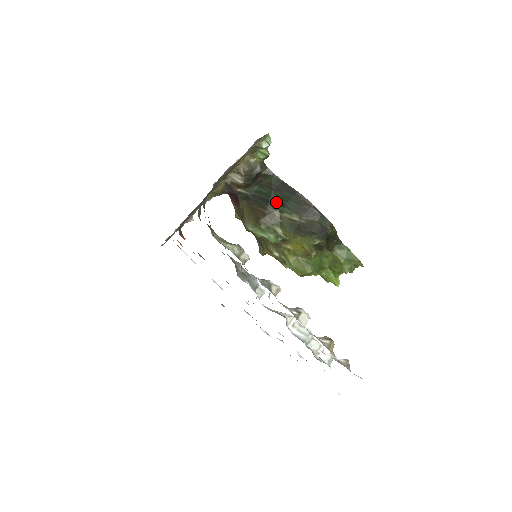
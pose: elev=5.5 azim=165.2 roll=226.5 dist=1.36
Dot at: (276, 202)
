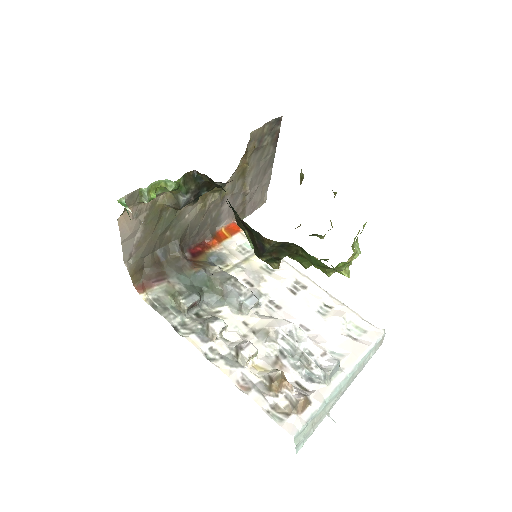
Dot at: (233, 208)
